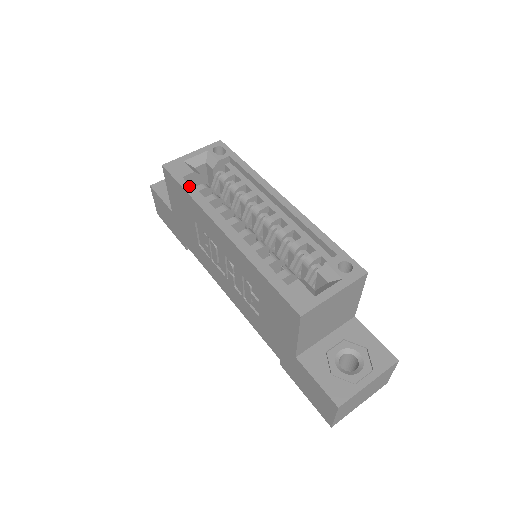
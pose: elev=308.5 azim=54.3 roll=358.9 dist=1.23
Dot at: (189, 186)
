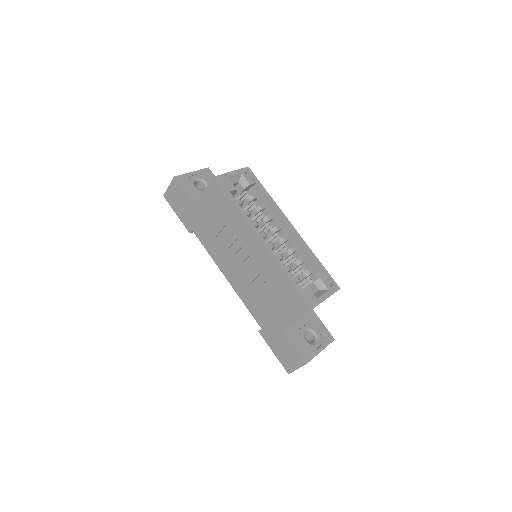
Dot at: (236, 201)
